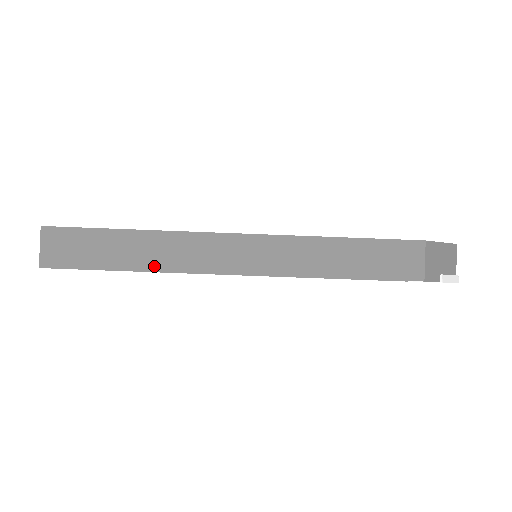
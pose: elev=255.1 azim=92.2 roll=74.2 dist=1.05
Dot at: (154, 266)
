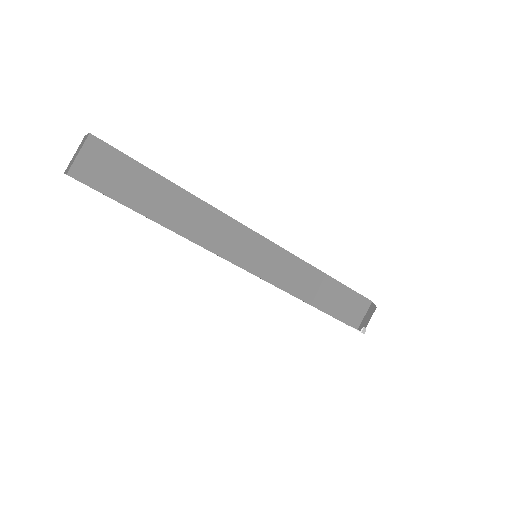
Dot at: (181, 229)
